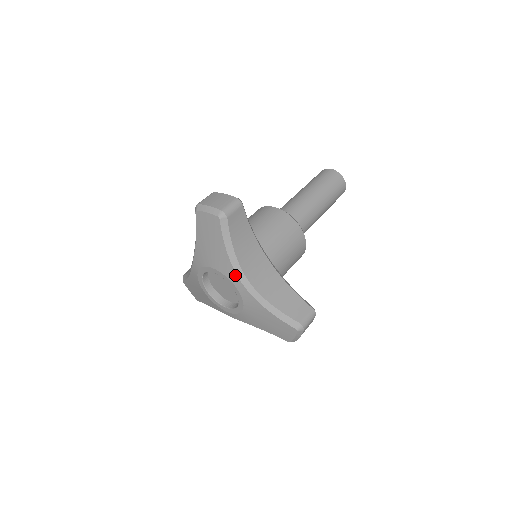
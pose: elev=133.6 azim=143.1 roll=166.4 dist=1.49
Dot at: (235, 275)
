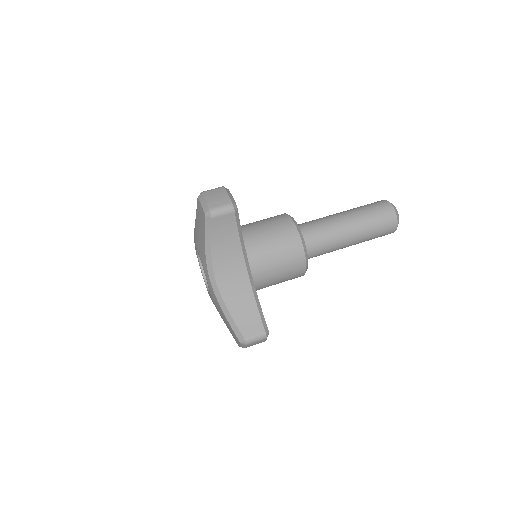
Dot at: (207, 268)
